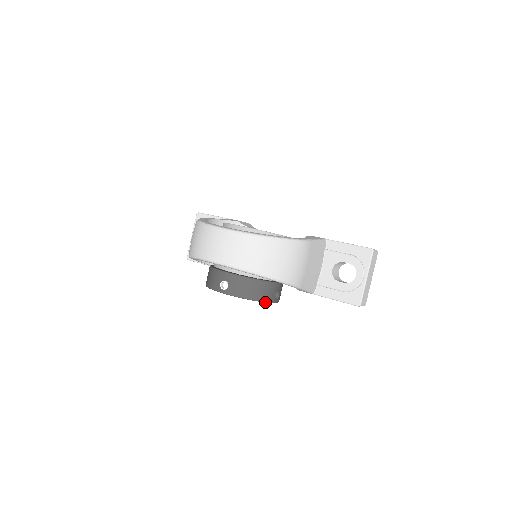
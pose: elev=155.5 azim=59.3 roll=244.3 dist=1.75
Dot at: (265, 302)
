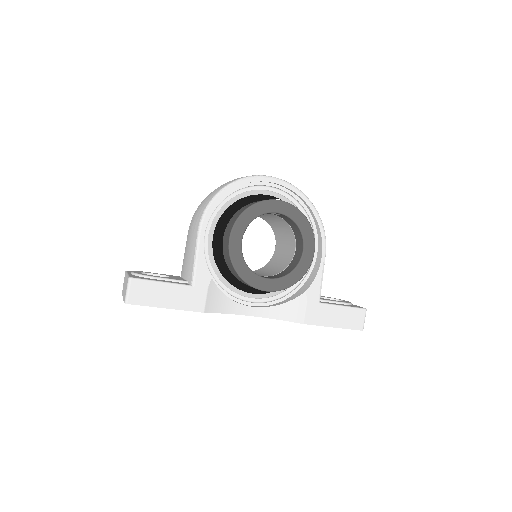
Dot at: (313, 235)
